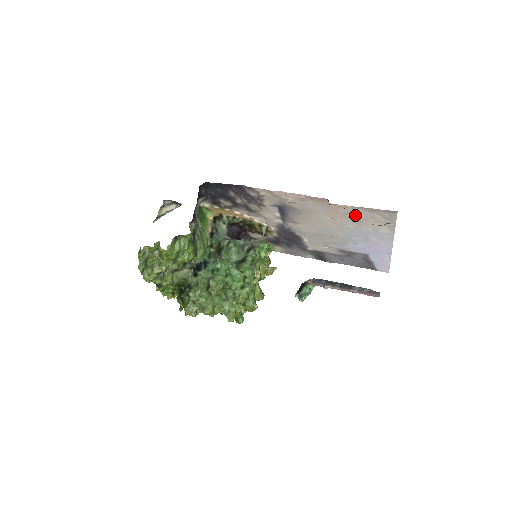
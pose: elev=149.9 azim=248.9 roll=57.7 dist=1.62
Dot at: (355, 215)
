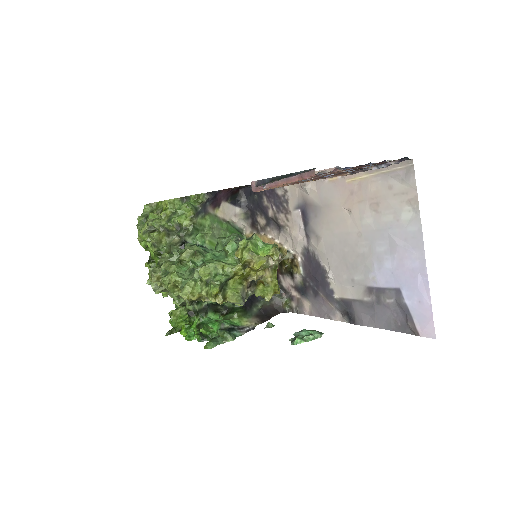
Dot at: (371, 191)
